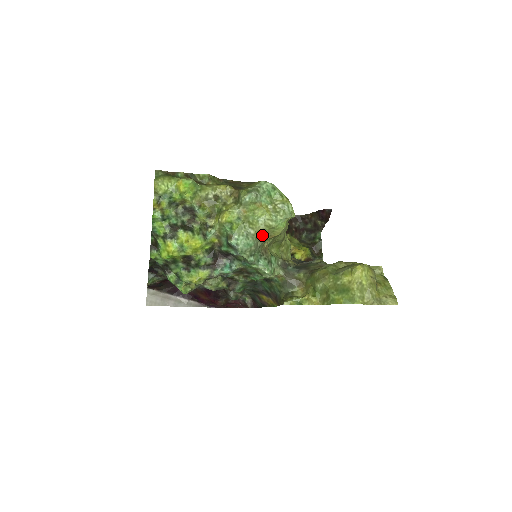
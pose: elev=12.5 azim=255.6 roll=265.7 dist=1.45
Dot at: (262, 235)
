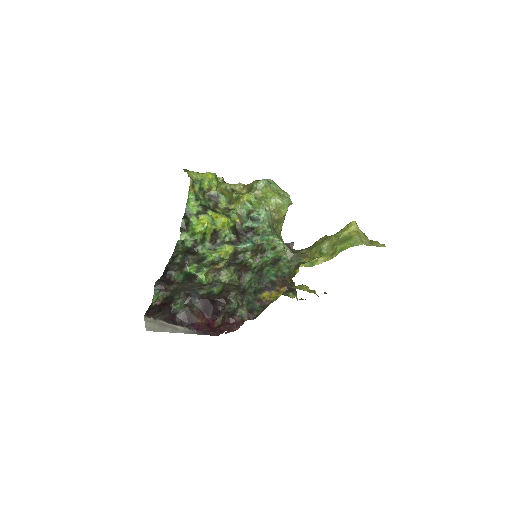
Dot at: (273, 213)
